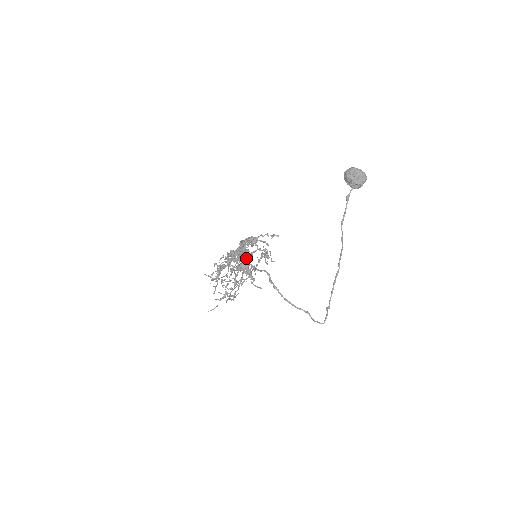
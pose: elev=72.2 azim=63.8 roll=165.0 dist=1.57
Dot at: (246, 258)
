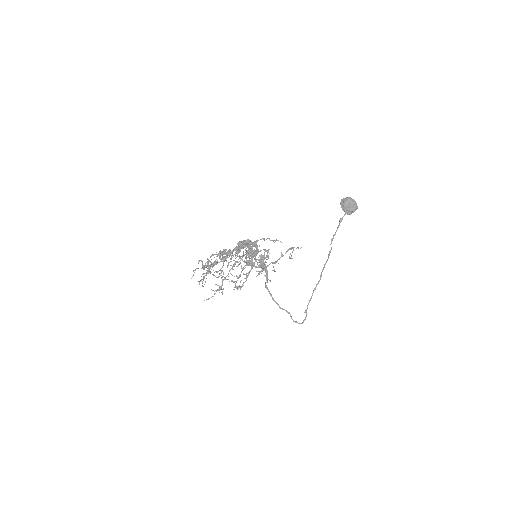
Dot at: (256, 254)
